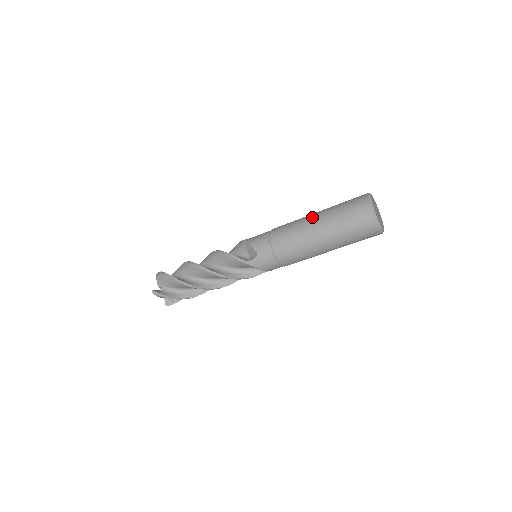
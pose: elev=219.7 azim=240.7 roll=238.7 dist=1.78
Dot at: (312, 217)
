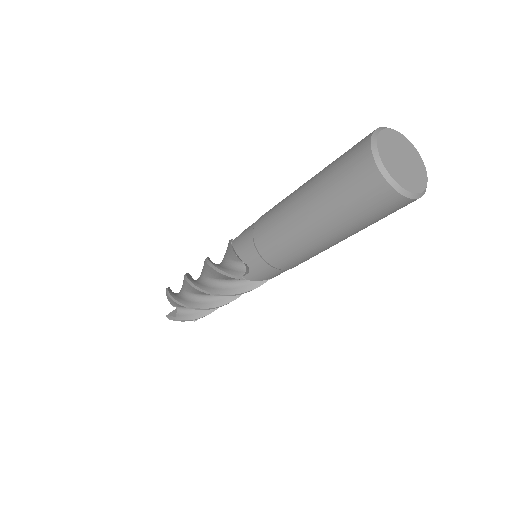
Dot at: (297, 201)
